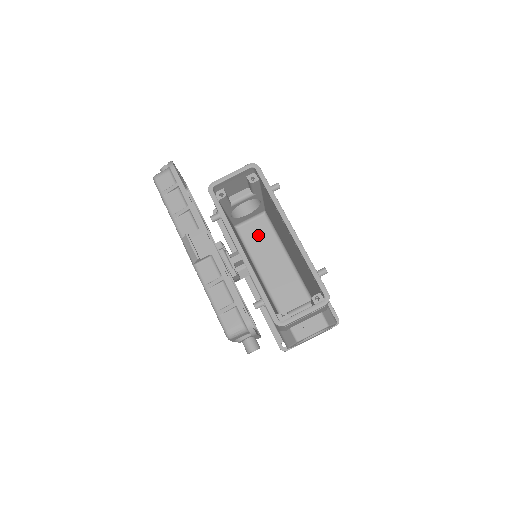
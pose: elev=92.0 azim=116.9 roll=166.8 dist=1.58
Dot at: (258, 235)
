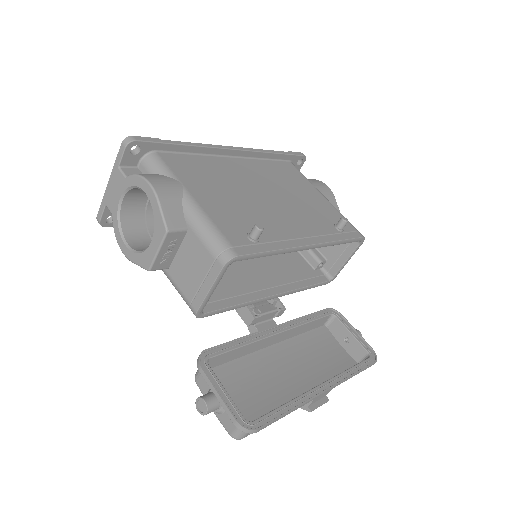
Dot at: occluded
